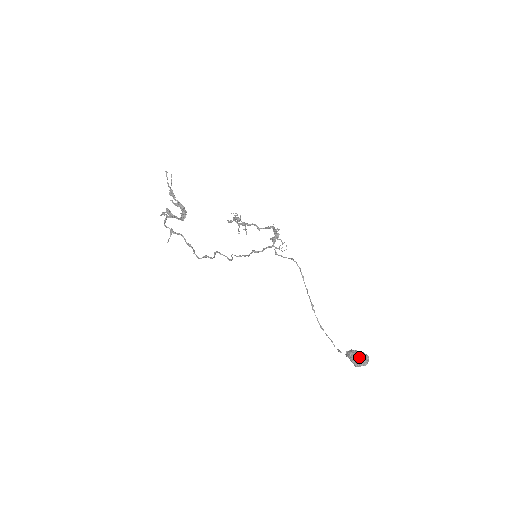
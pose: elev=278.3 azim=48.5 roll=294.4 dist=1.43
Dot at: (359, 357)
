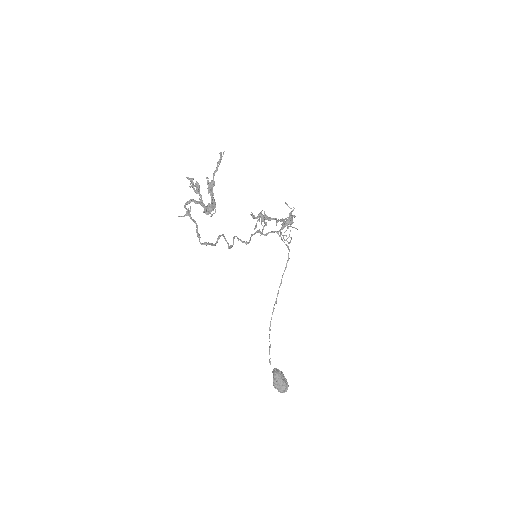
Dot at: (281, 384)
